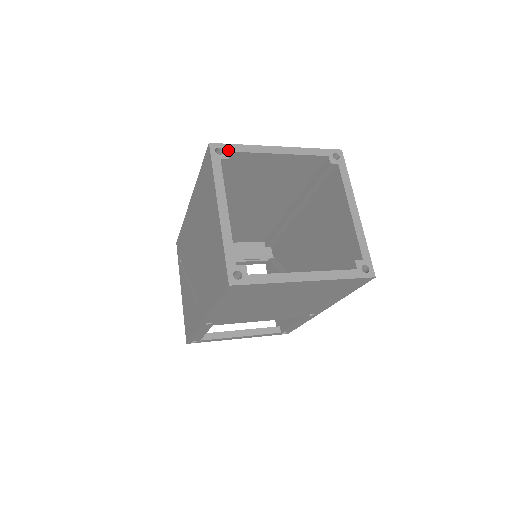
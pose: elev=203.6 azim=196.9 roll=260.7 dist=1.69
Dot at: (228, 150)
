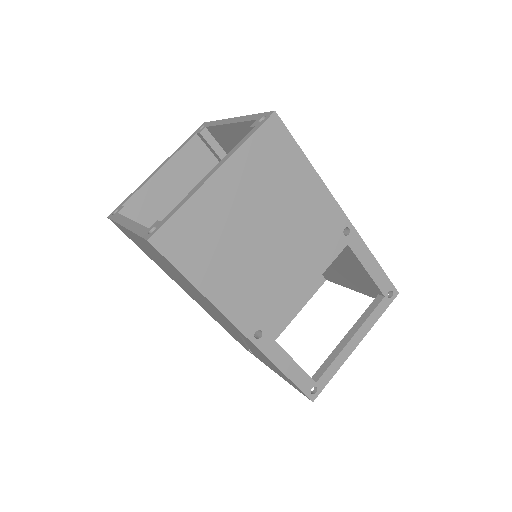
Dot at: (122, 205)
